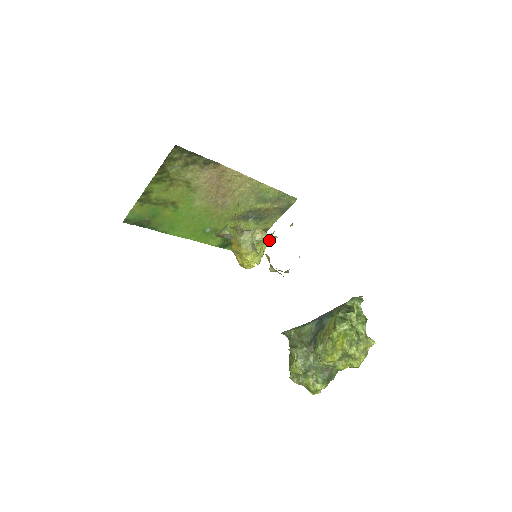
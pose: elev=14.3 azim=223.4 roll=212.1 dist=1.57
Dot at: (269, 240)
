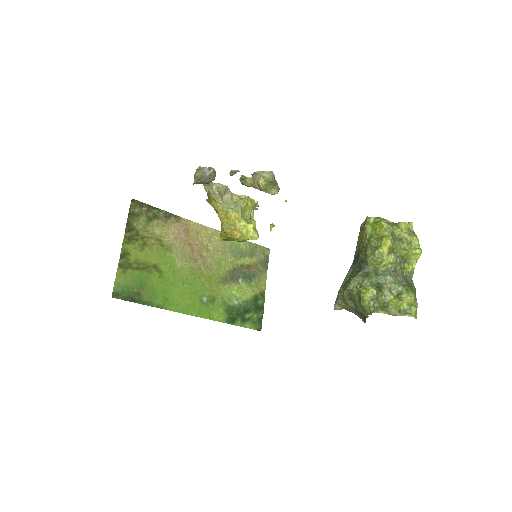
Dot at: (254, 221)
